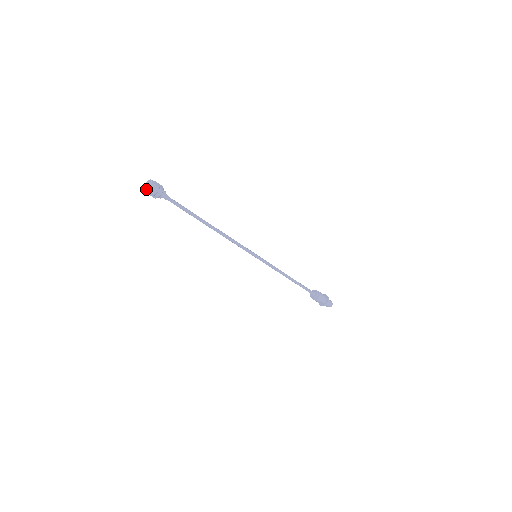
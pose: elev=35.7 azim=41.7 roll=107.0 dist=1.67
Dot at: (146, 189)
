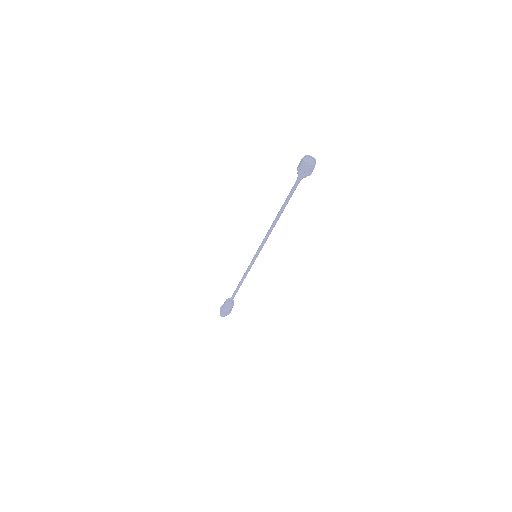
Dot at: (314, 164)
